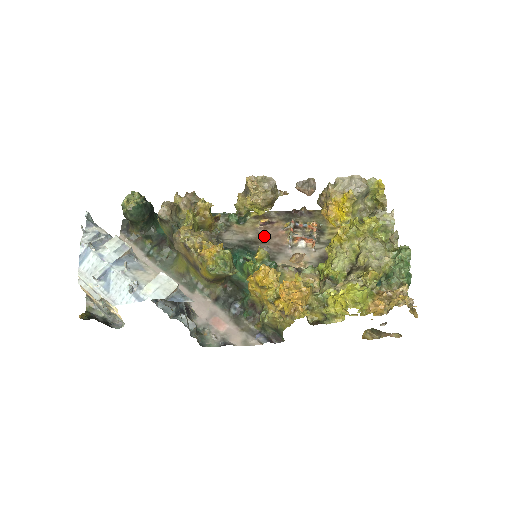
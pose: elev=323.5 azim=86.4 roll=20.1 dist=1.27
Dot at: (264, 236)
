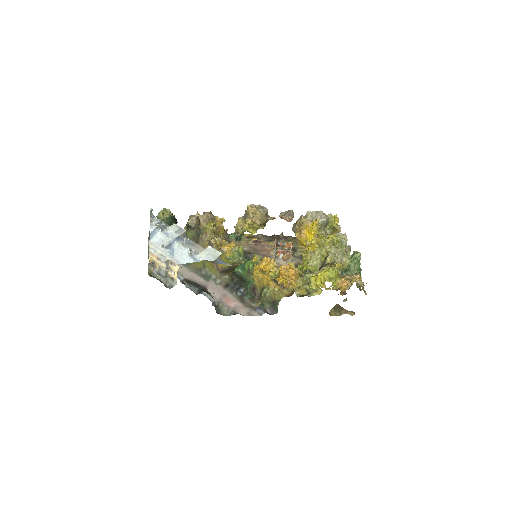
Dot at: (255, 250)
